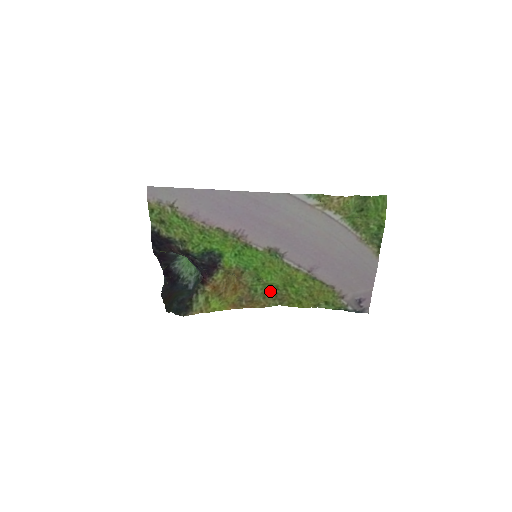
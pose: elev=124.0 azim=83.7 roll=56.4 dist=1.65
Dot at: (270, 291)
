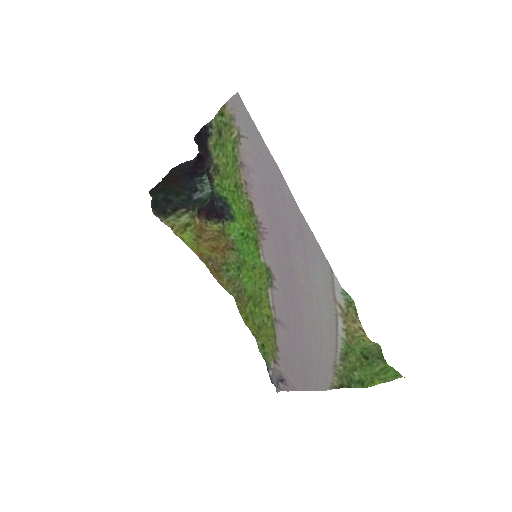
Dot at: (239, 283)
